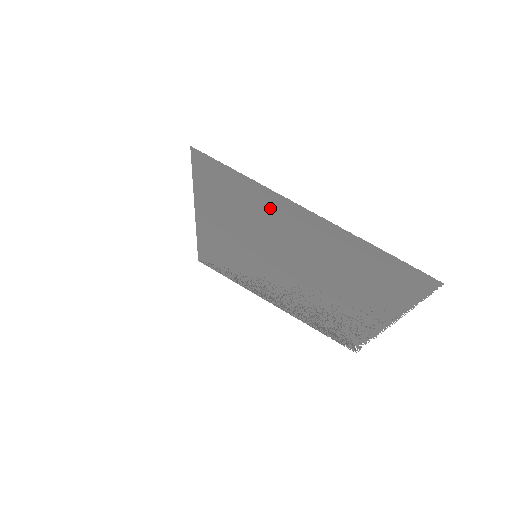
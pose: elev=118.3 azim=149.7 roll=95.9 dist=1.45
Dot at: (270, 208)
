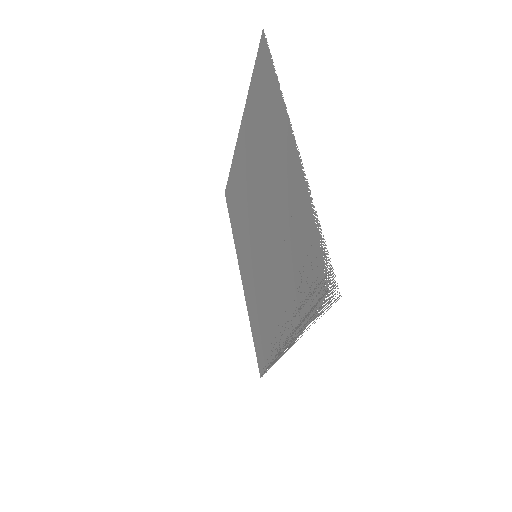
Dot at: (239, 170)
